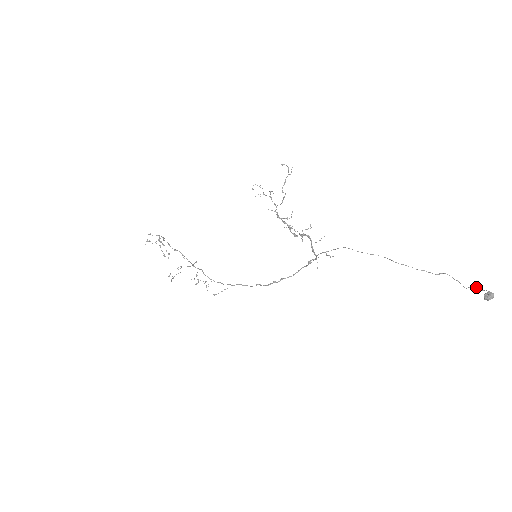
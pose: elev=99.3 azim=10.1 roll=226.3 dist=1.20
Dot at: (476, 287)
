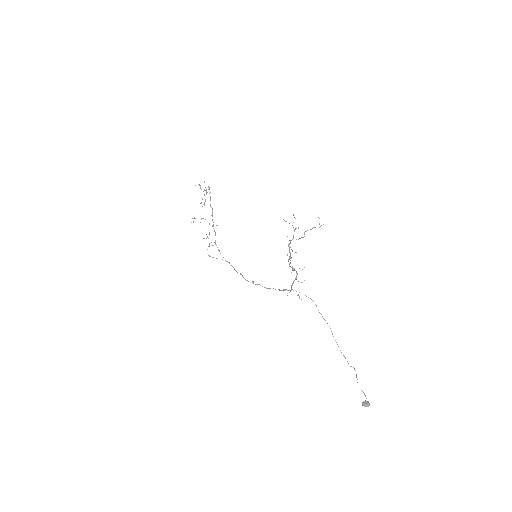
Dot at: (364, 393)
